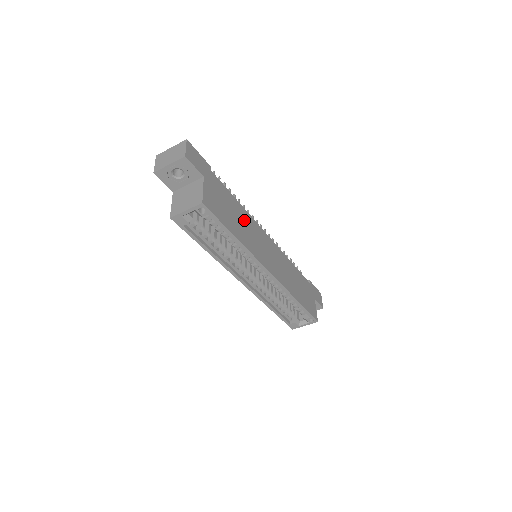
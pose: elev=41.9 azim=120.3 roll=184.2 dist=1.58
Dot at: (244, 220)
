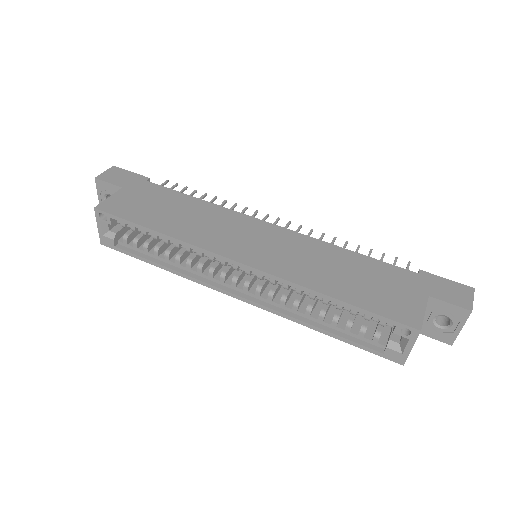
Dot at: (199, 213)
